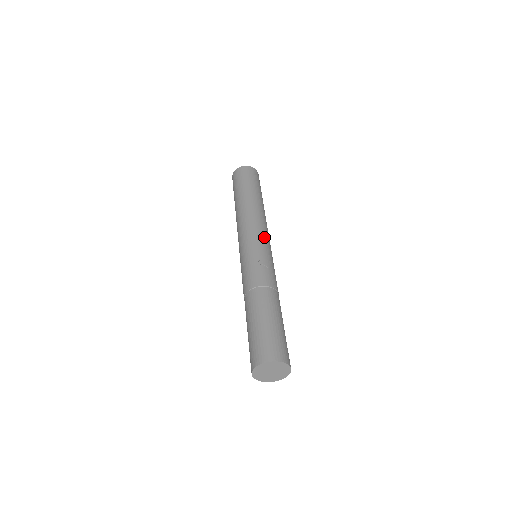
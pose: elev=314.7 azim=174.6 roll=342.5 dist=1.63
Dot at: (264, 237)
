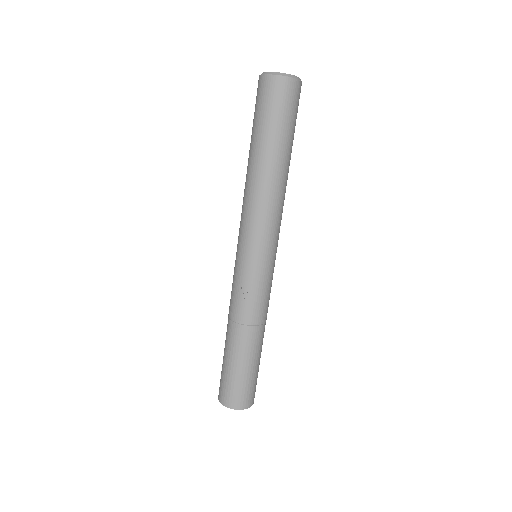
Dot at: (260, 245)
